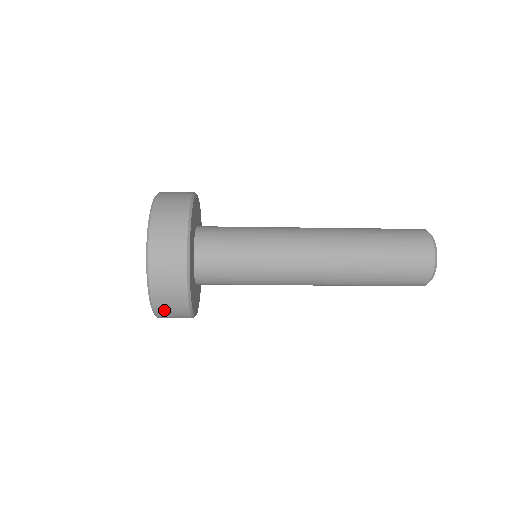
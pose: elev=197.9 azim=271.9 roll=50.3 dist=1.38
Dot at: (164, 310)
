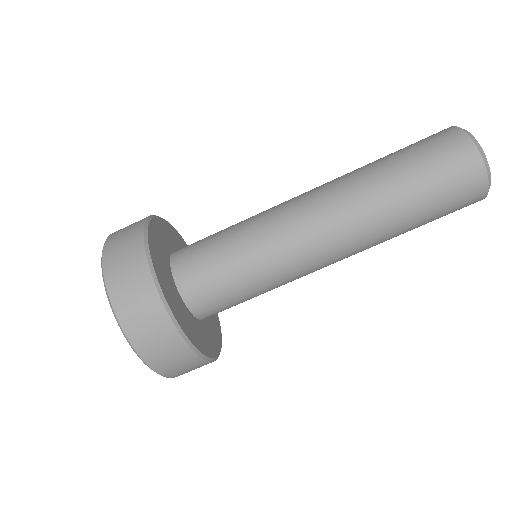
Dot at: (125, 301)
